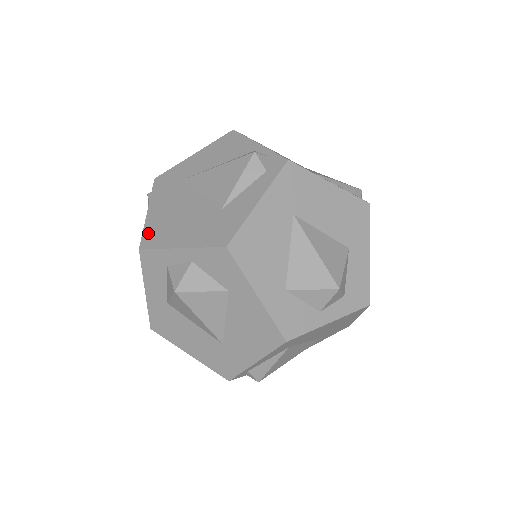
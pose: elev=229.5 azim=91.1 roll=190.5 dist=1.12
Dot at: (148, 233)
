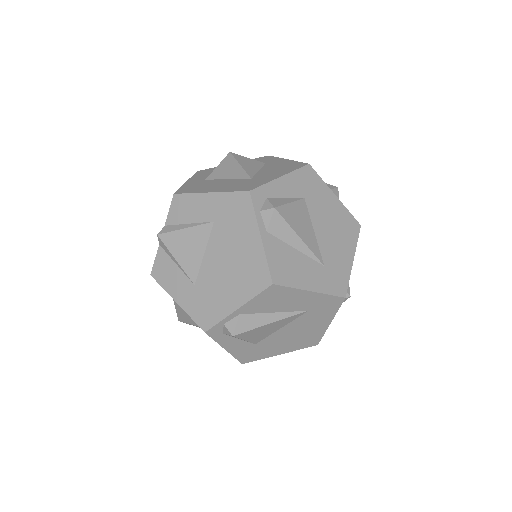
Dot at: occluded
